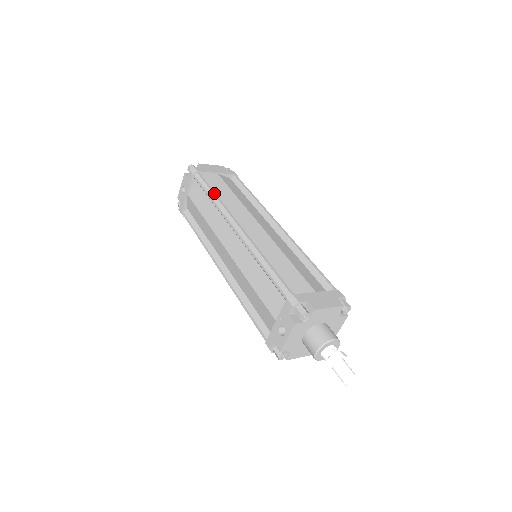
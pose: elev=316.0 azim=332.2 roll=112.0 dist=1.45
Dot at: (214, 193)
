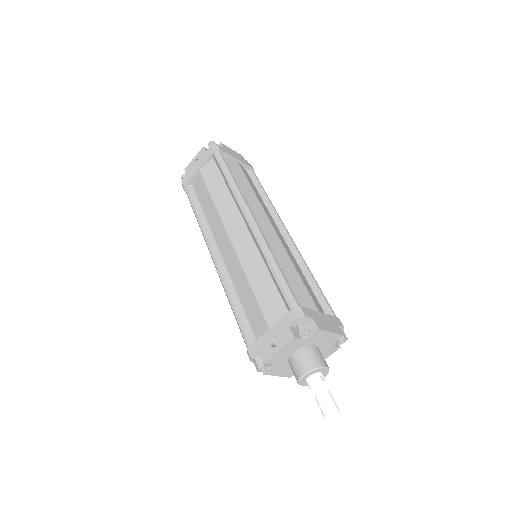
Dot at: (233, 177)
